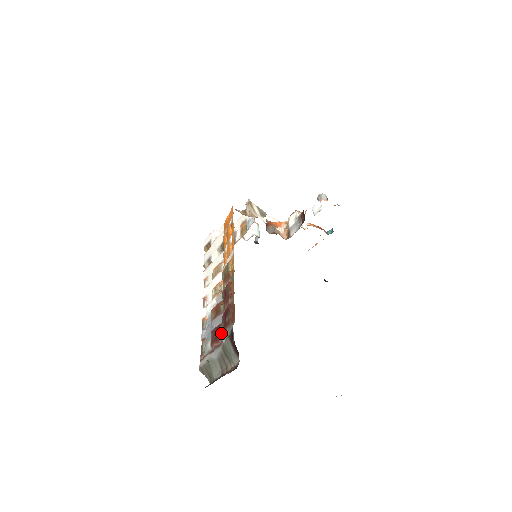
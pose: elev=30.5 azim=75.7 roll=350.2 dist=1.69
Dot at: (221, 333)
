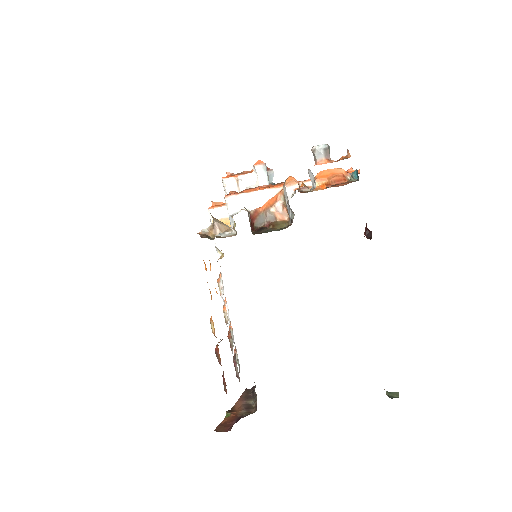
Dot at: (236, 372)
